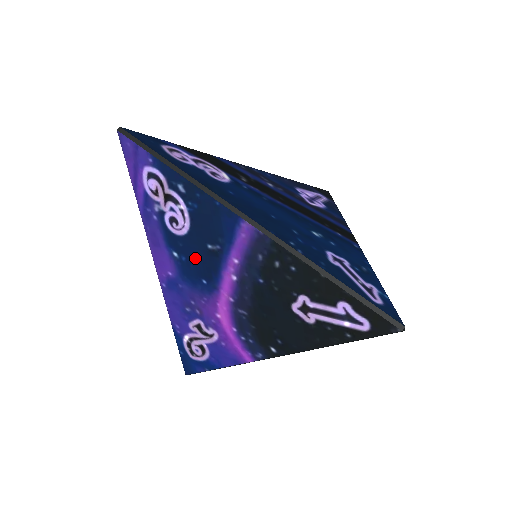
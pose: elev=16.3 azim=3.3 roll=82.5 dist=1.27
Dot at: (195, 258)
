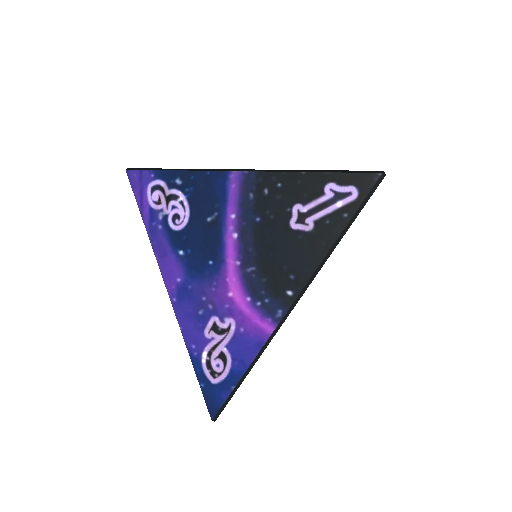
Dot at: (199, 242)
